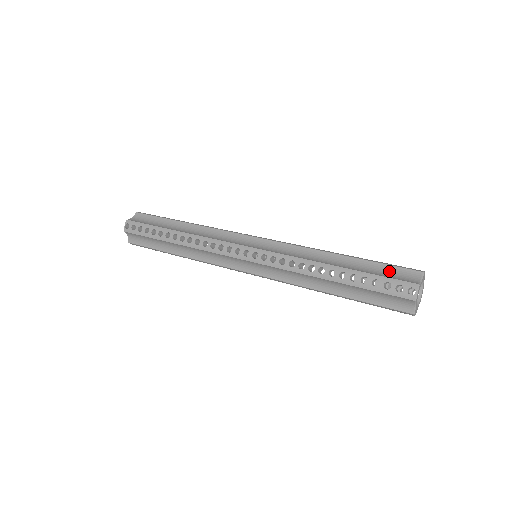
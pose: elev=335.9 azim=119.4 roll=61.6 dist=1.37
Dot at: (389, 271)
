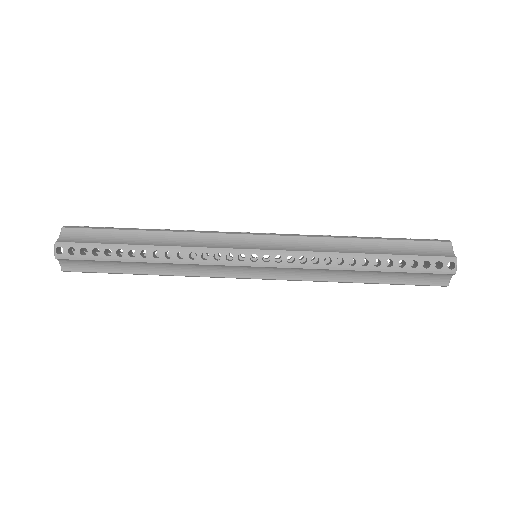
Dot at: (419, 276)
